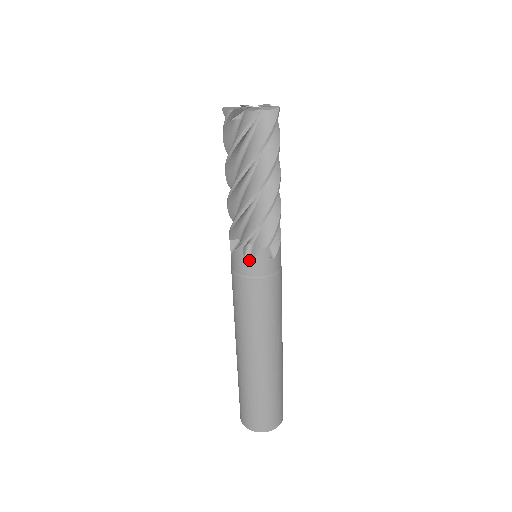
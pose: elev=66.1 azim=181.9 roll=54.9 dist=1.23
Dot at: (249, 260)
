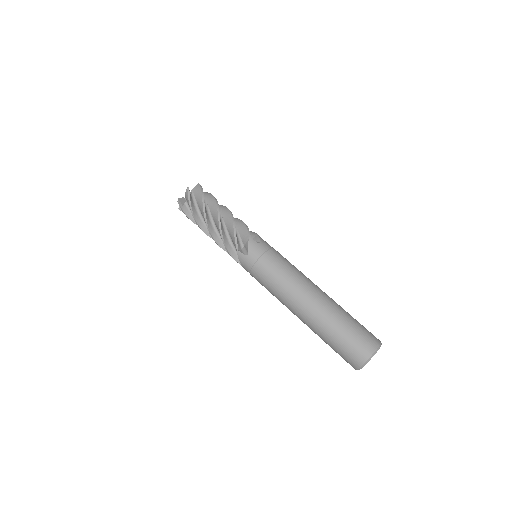
Dot at: (259, 242)
